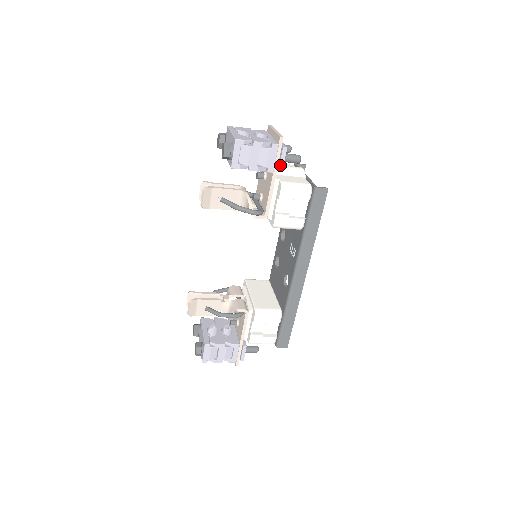
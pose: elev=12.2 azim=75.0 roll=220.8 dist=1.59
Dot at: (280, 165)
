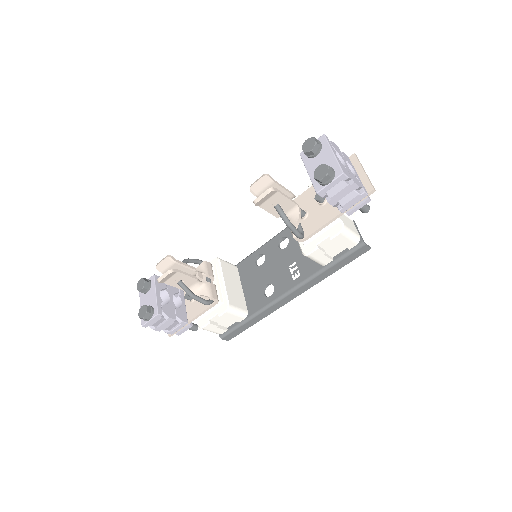
Dot at: (353, 210)
